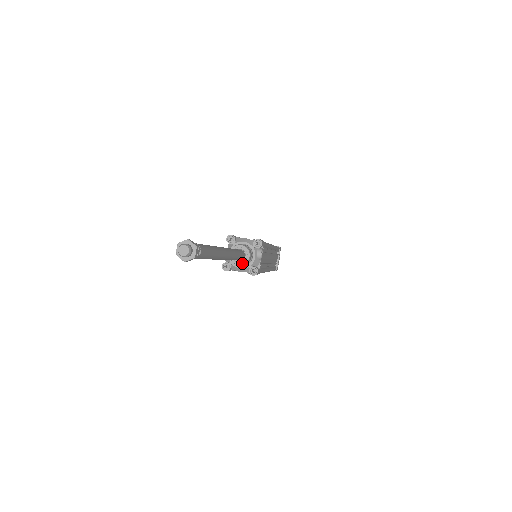
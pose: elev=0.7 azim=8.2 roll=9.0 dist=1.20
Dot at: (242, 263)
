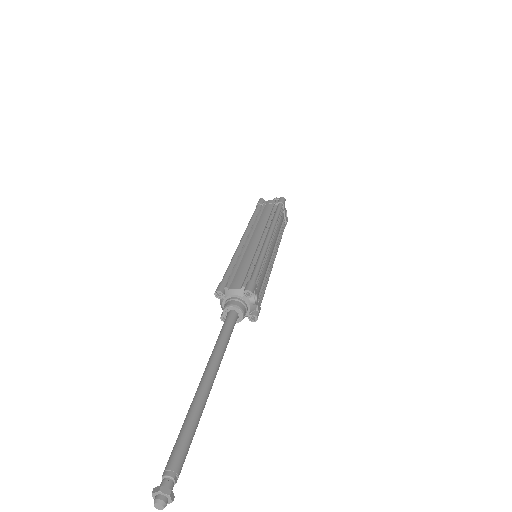
Dot at: (238, 322)
